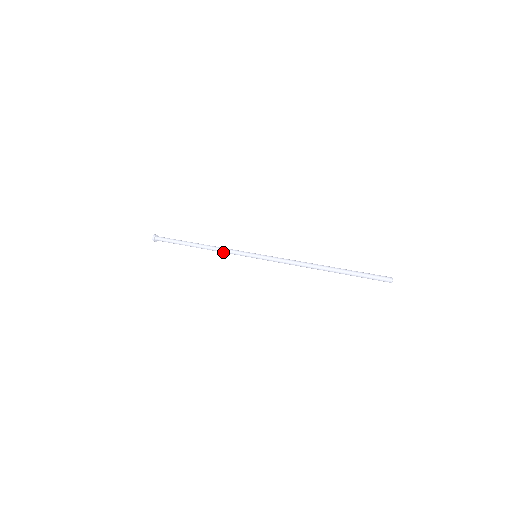
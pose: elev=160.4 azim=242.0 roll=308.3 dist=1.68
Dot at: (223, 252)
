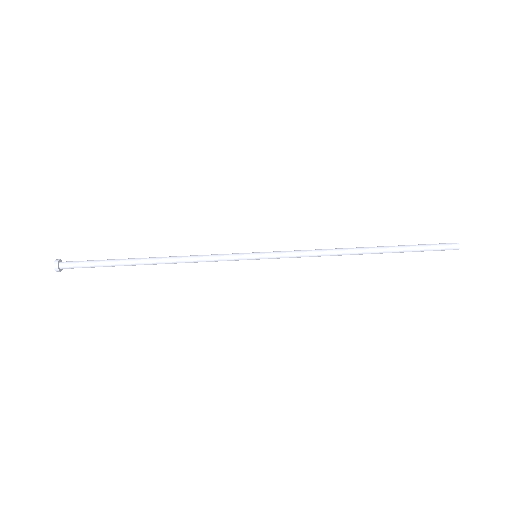
Dot at: (198, 261)
